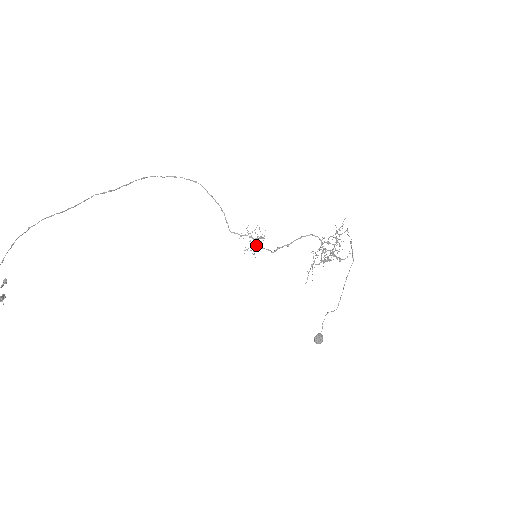
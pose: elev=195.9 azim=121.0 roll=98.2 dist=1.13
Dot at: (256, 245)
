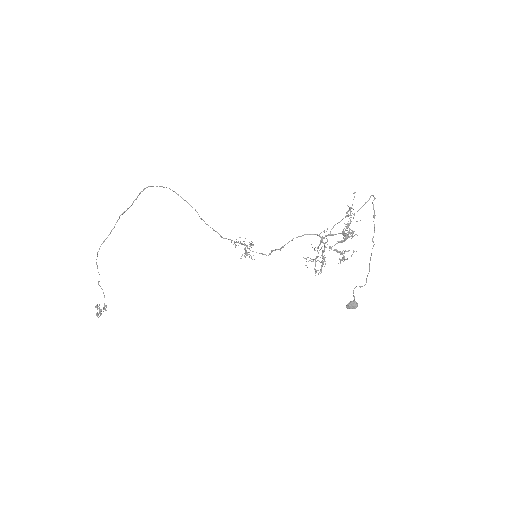
Dot at: (247, 254)
